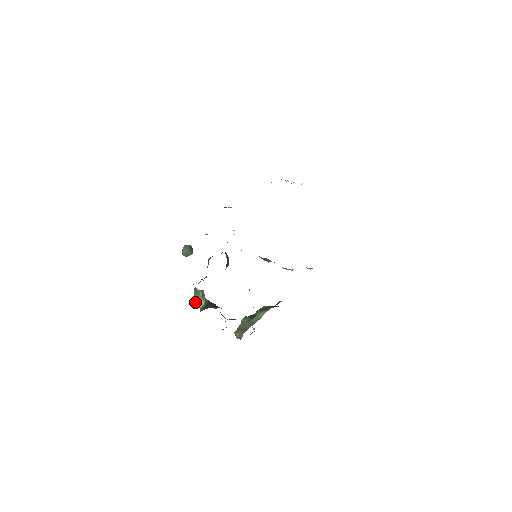
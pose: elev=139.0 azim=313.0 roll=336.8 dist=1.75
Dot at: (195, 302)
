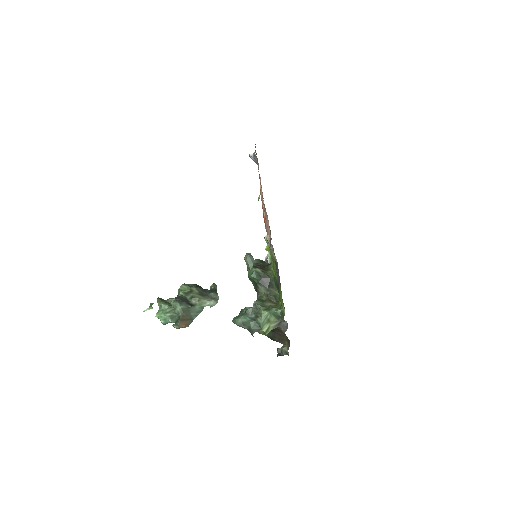
Dot at: (263, 329)
